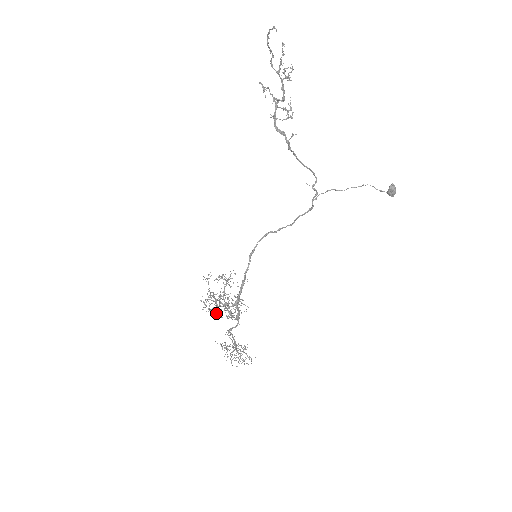
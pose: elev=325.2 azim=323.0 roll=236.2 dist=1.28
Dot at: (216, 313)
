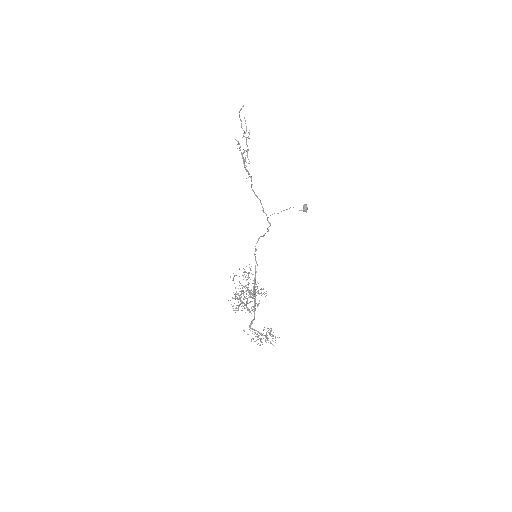
Dot at: (247, 303)
